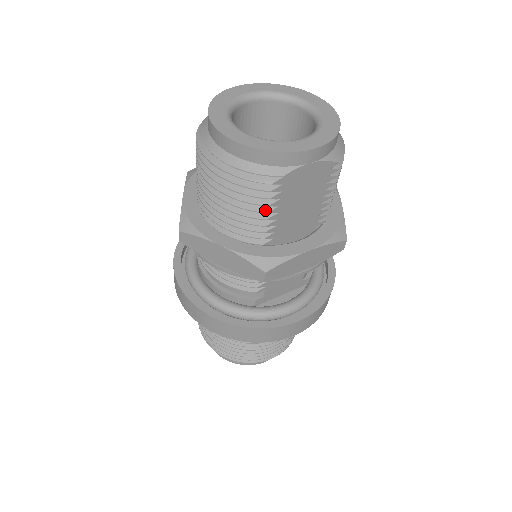
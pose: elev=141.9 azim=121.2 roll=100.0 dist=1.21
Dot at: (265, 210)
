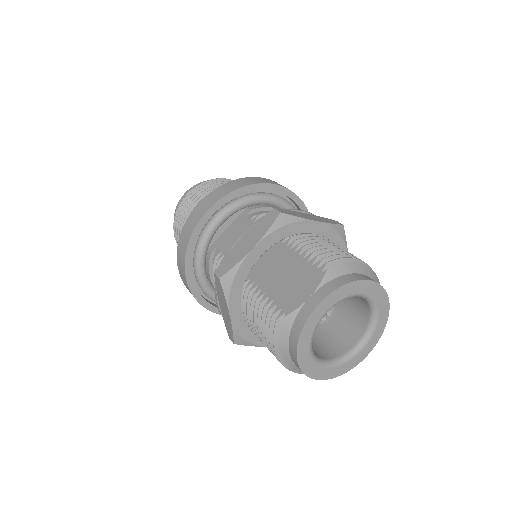
Dot at: occluded
